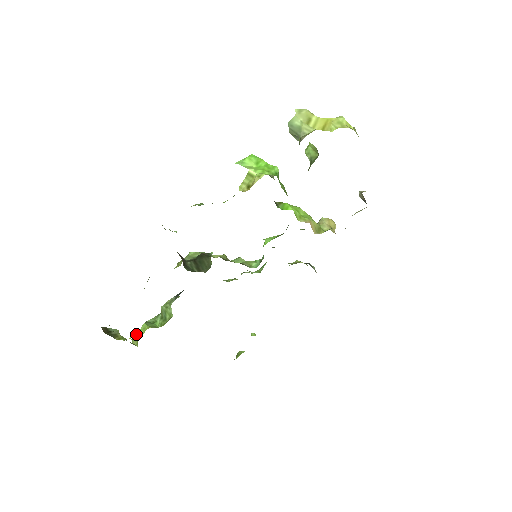
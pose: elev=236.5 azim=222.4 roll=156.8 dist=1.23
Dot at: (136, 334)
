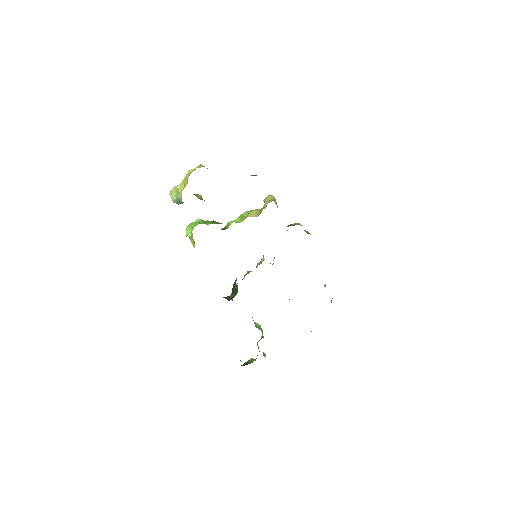
Dot at: occluded
